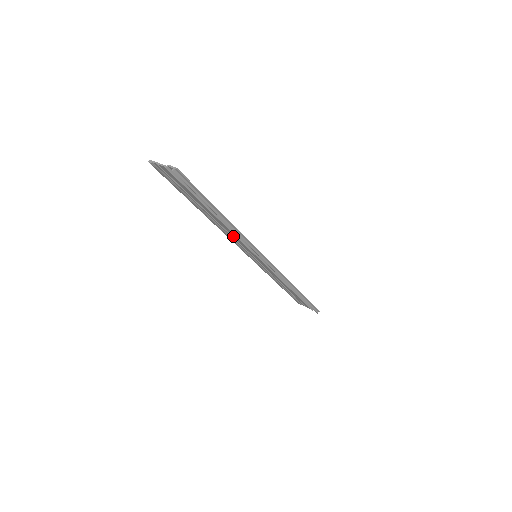
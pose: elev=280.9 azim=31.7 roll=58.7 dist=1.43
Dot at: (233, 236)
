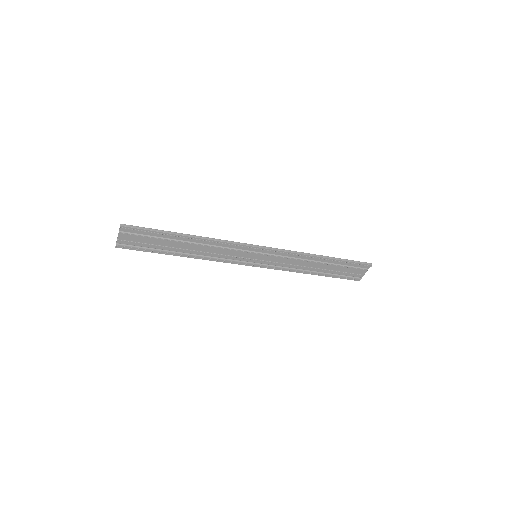
Dot at: (221, 254)
